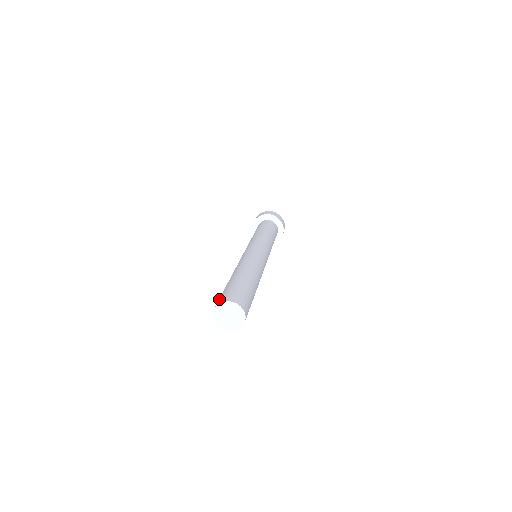
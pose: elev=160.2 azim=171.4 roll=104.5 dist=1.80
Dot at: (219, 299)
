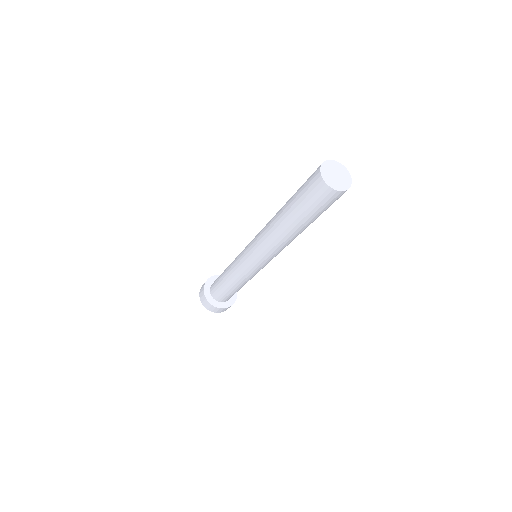
Dot at: (312, 174)
